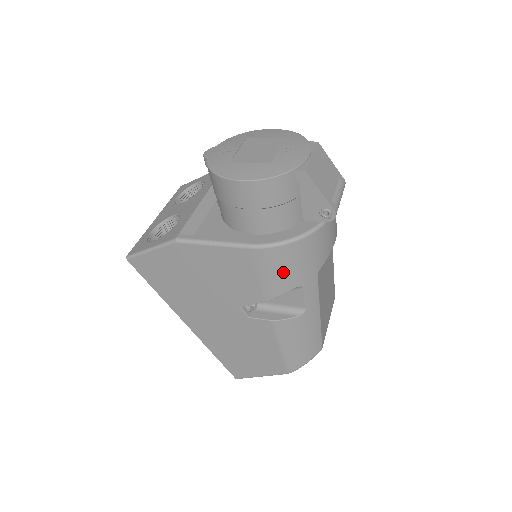
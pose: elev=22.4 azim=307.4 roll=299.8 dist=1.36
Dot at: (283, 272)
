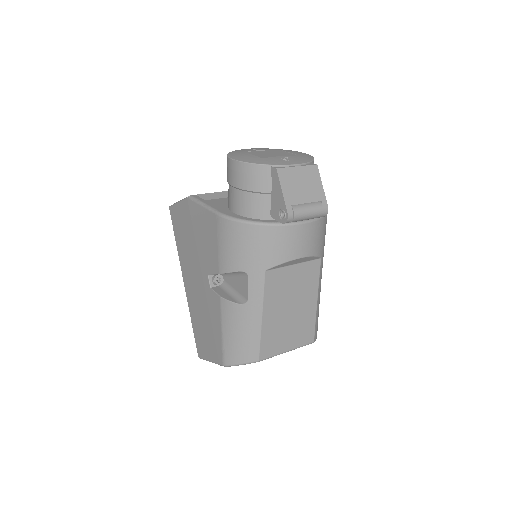
Dot at: (234, 249)
